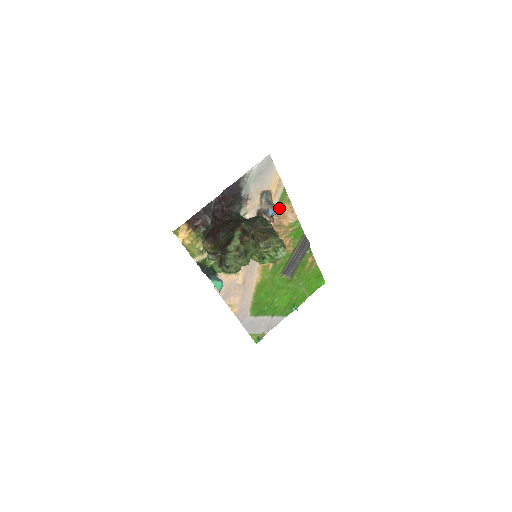
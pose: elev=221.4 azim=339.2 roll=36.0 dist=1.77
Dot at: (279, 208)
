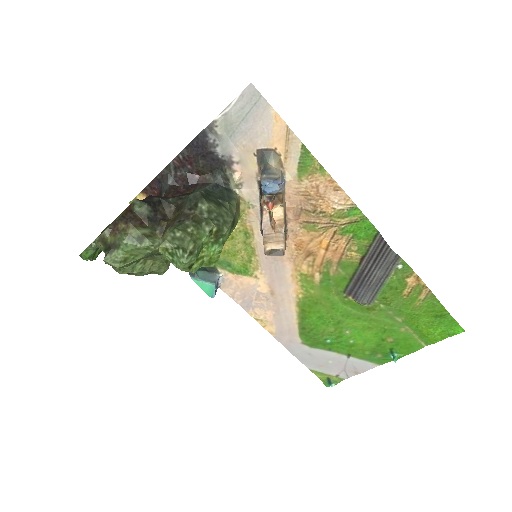
Dot at: (303, 181)
